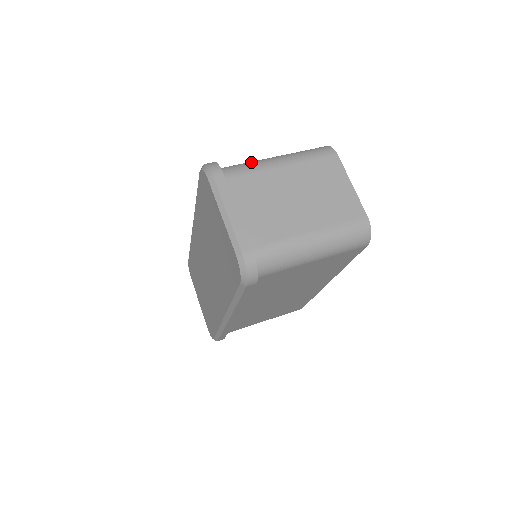
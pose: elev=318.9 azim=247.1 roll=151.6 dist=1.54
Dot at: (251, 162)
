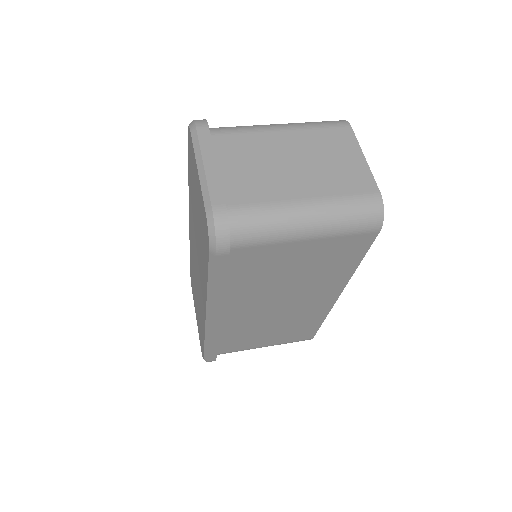
Dot at: occluded
